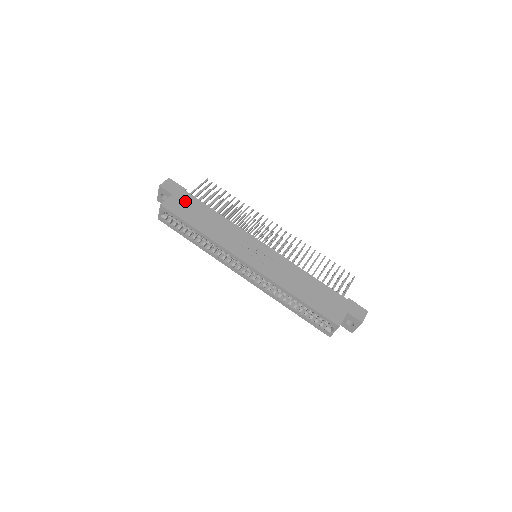
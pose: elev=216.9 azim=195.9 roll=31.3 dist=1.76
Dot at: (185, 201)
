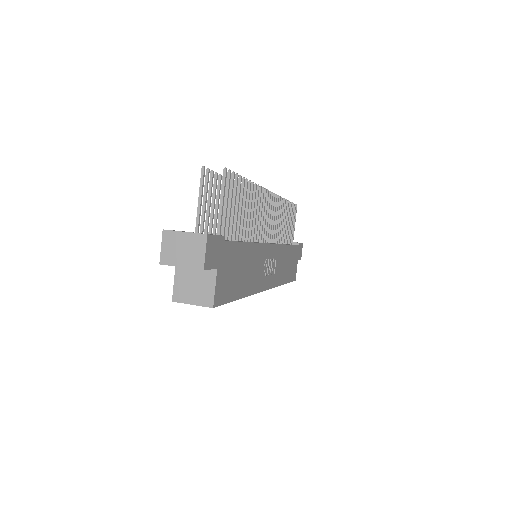
Dot at: (228, 264)
